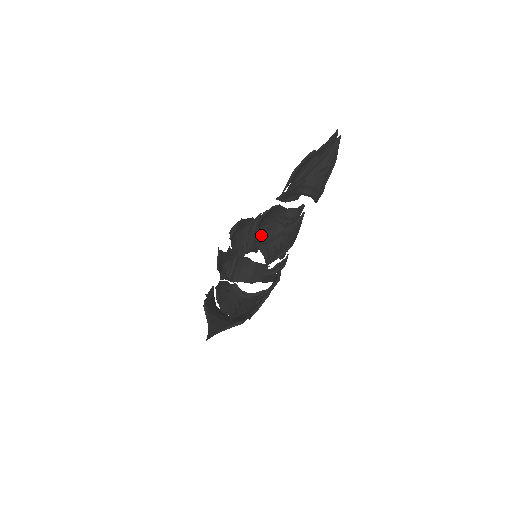
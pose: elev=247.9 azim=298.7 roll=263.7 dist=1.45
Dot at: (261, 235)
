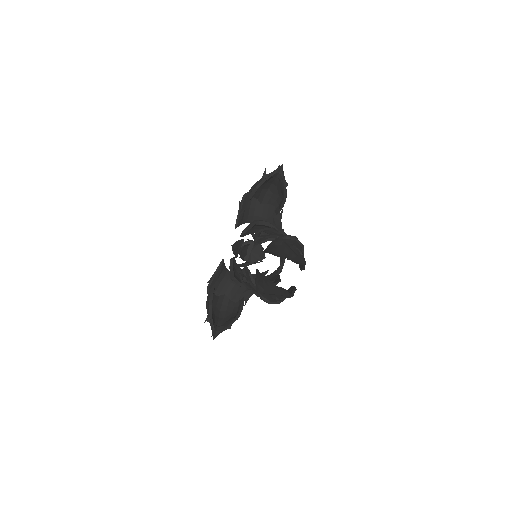
Dot at: (242, 278)
